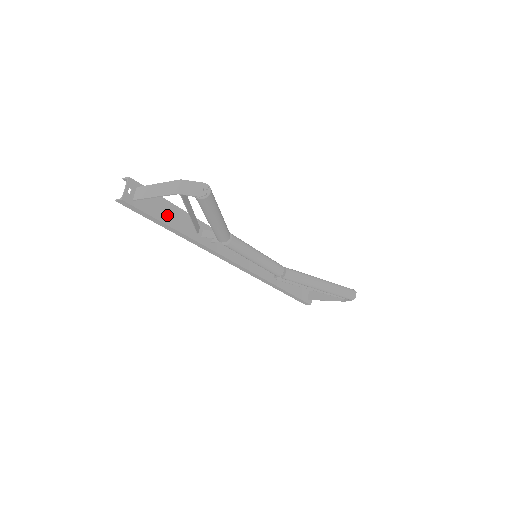
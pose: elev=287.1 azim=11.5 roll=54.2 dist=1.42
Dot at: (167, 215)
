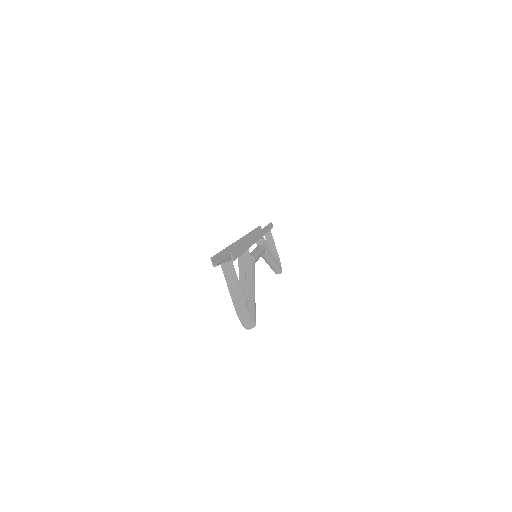
Dot at: occluded
